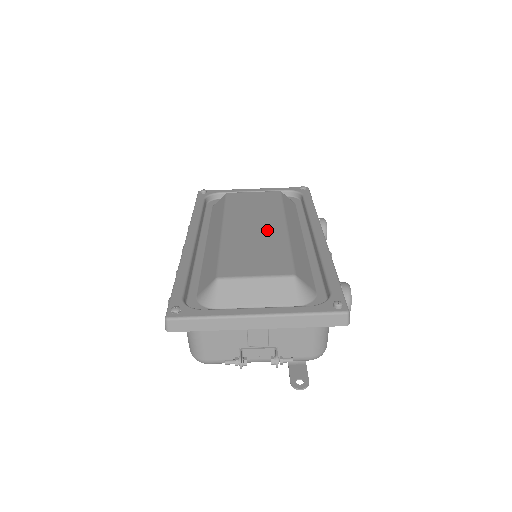
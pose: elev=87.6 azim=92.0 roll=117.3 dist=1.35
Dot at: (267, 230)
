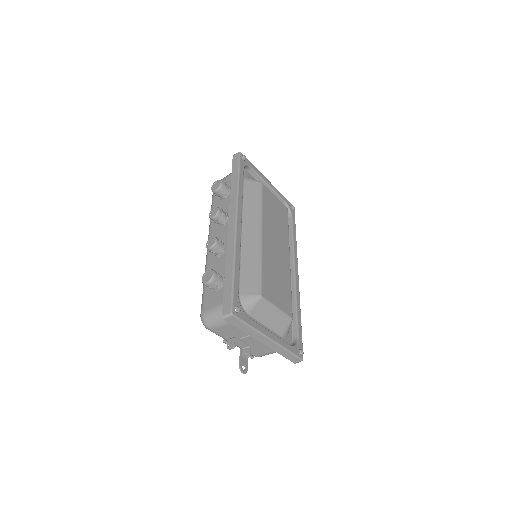
Dot at: (282, 257)
